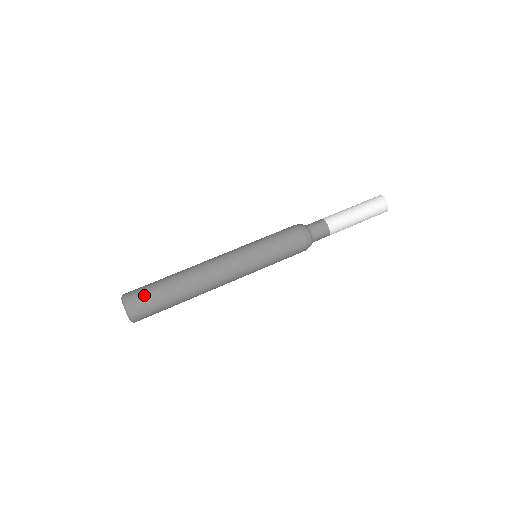
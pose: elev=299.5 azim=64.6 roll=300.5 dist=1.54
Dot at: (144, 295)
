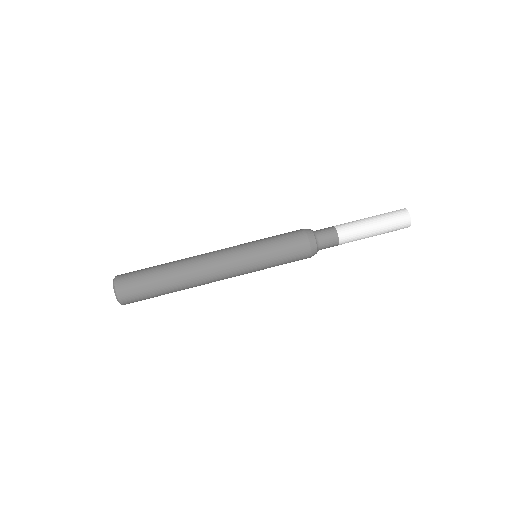
Dot at: (139, 297)
